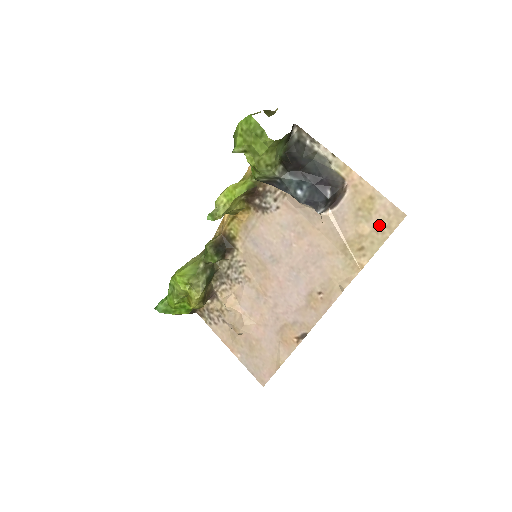
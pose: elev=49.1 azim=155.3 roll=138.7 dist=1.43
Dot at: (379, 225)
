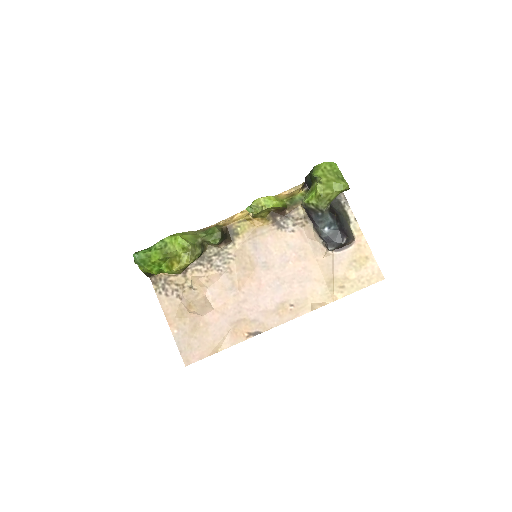
Dot at: (363, 277)
